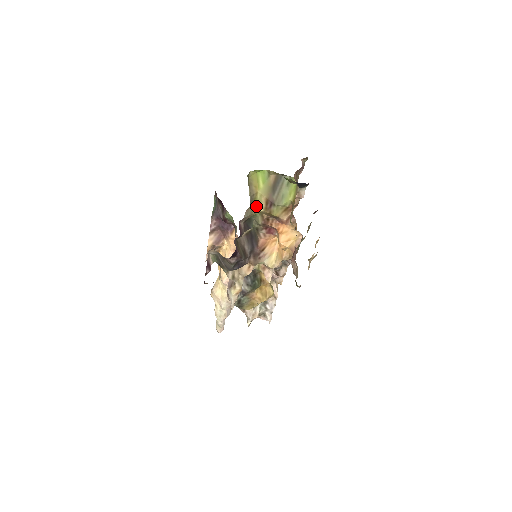
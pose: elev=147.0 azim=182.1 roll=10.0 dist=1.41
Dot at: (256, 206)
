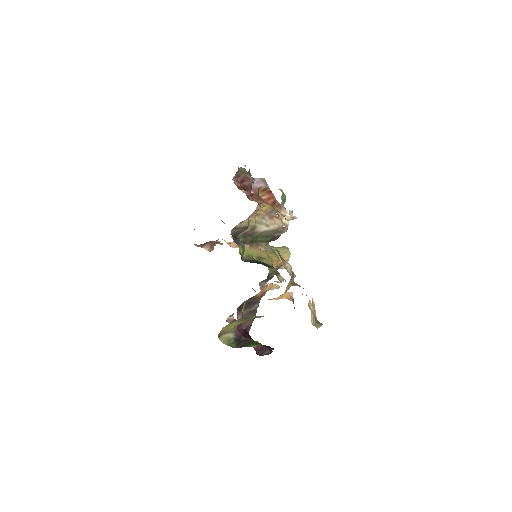
Dot at: occluded
